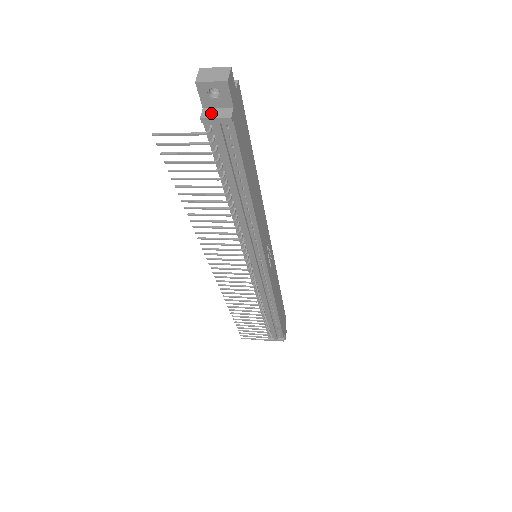
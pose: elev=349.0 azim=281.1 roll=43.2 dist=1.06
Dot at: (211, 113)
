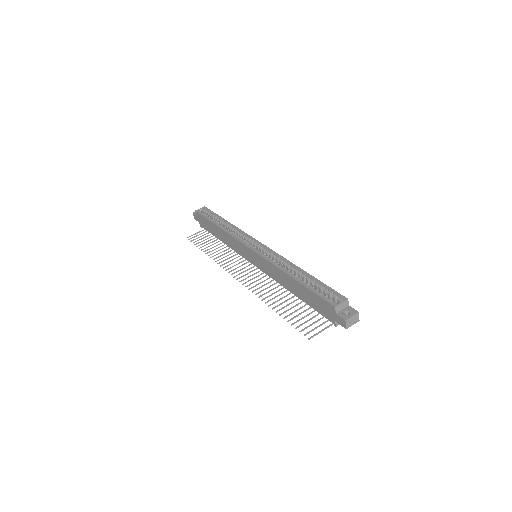
Dot at: occluded
